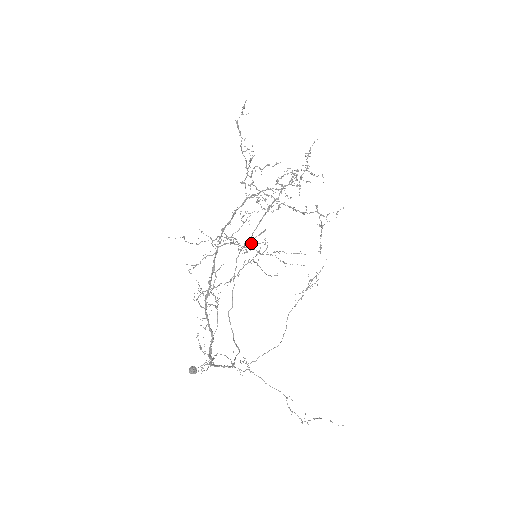
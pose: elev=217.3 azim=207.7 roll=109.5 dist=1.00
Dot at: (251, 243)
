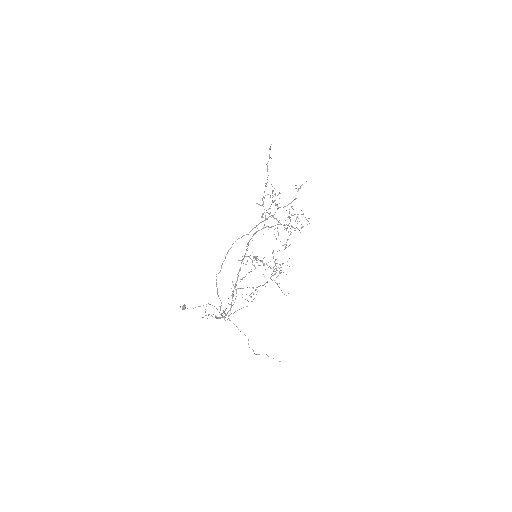
Dot at: occluded
